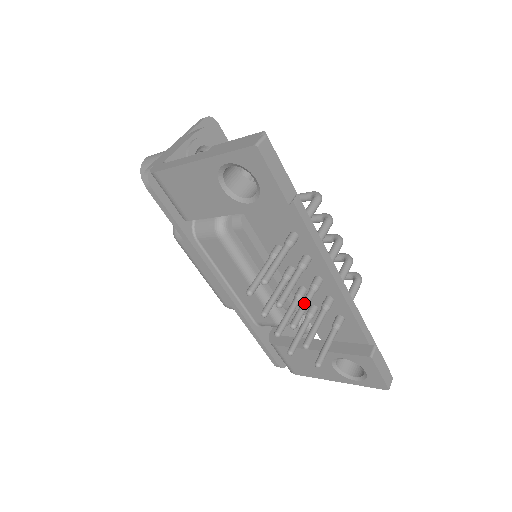
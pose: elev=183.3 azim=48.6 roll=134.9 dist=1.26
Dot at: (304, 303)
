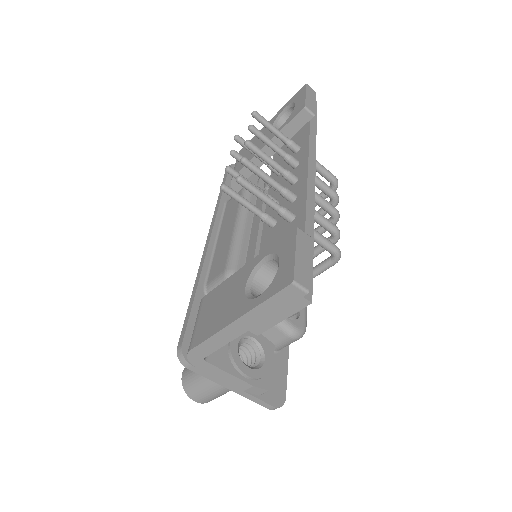
Dot at: (269, 157)
